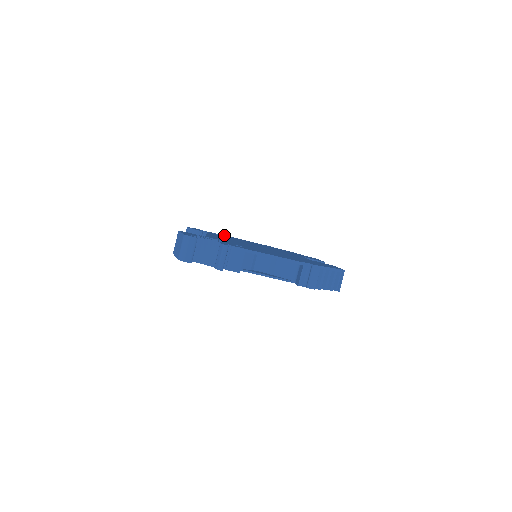
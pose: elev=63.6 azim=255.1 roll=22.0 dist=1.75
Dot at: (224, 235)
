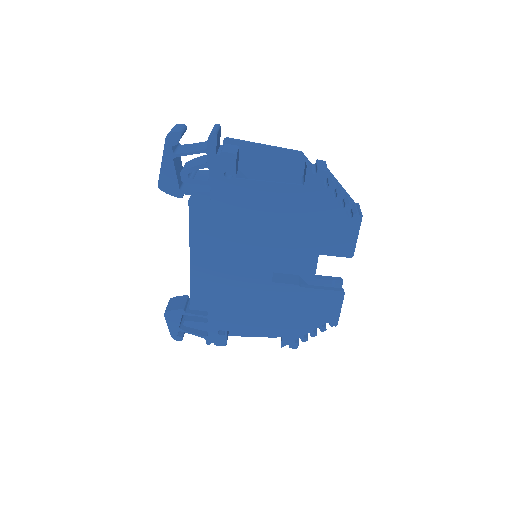
Dot at: occluded
